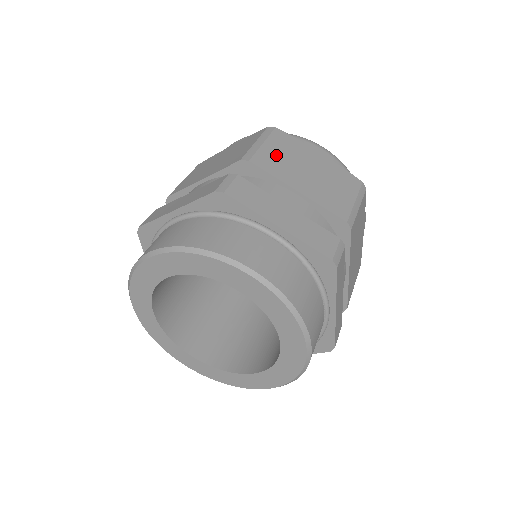
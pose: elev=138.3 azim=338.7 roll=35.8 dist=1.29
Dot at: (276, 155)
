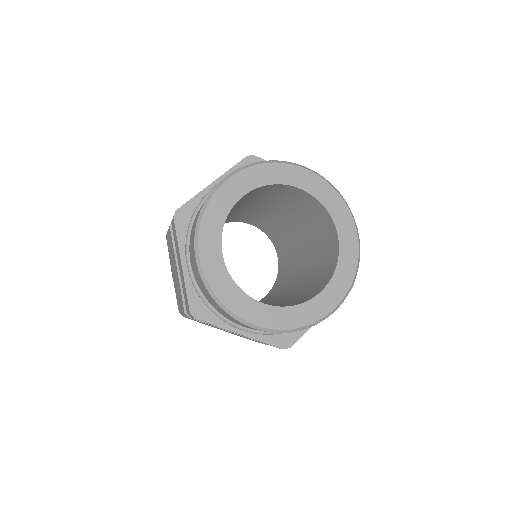
Dot at: occluded
